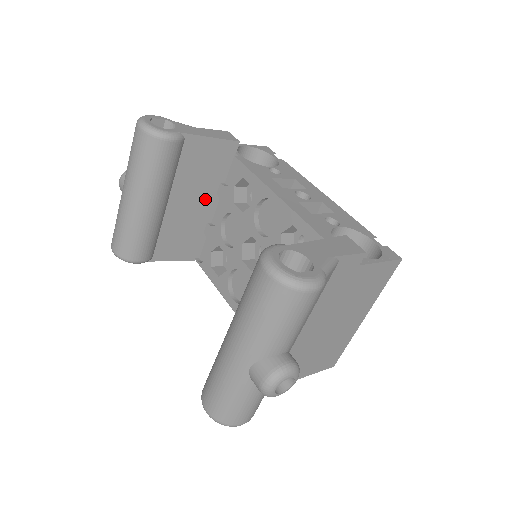
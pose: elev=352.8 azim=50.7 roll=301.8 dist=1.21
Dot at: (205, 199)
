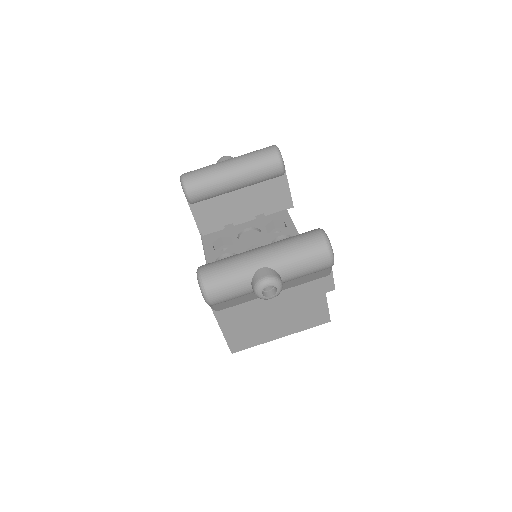
Dot at: (249, 211)
